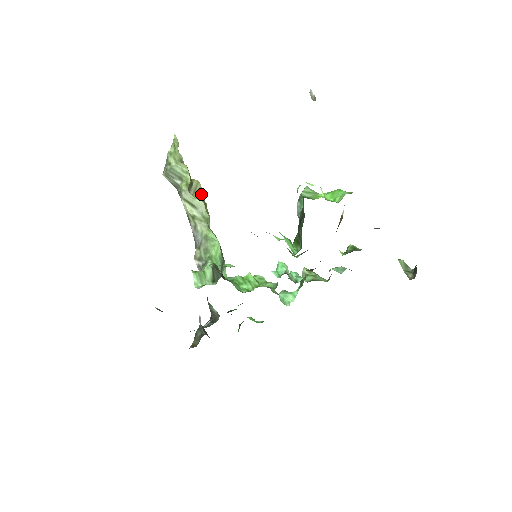
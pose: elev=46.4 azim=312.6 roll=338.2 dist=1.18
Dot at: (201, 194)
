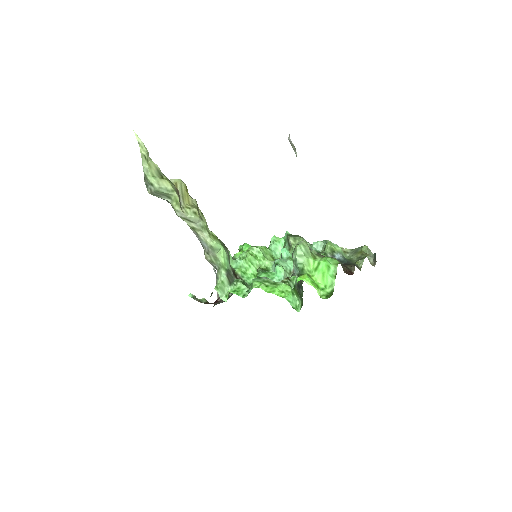
Dot at: (187, 192)
